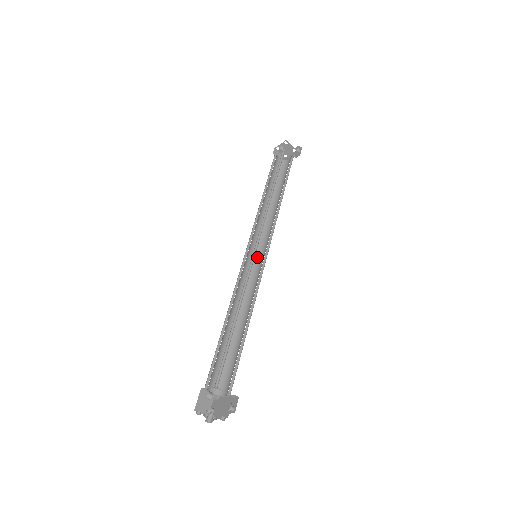
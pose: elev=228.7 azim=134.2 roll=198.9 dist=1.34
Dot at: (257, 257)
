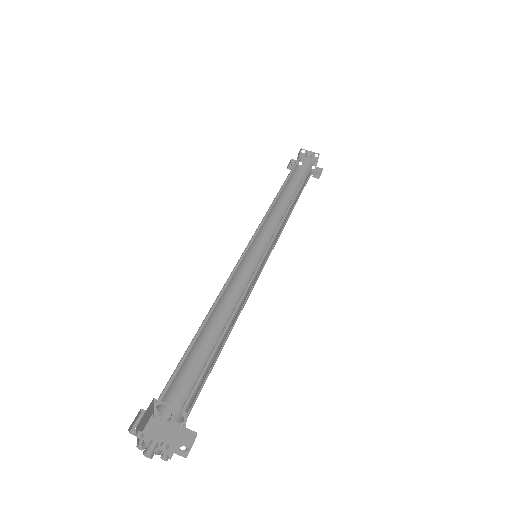
Dot at: (250, 255)
